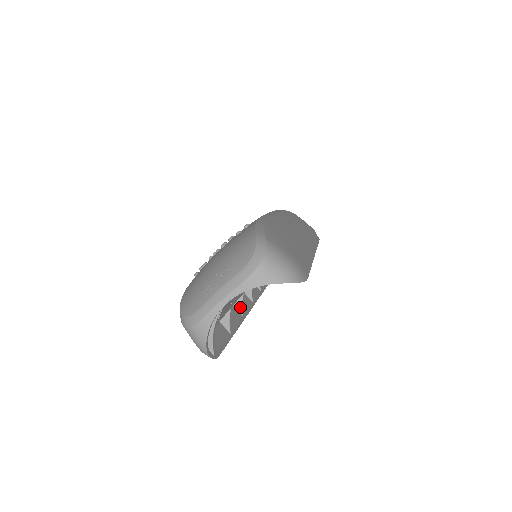
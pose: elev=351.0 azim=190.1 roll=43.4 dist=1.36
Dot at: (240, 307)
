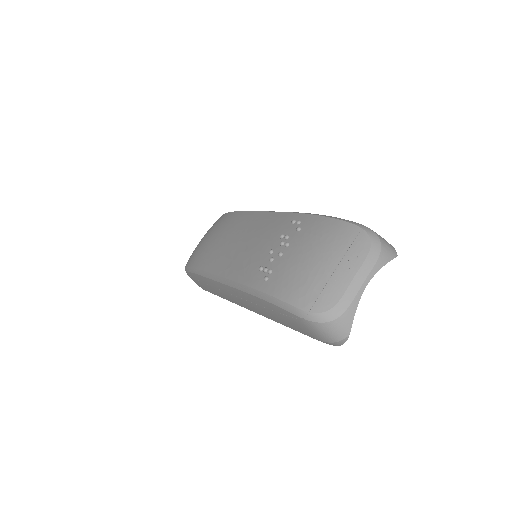
Dot at: occluded
